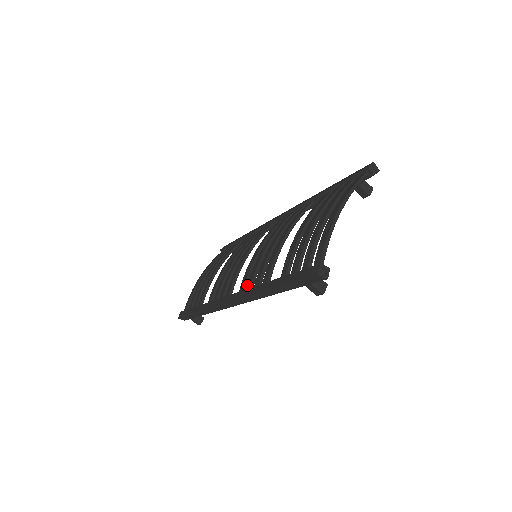
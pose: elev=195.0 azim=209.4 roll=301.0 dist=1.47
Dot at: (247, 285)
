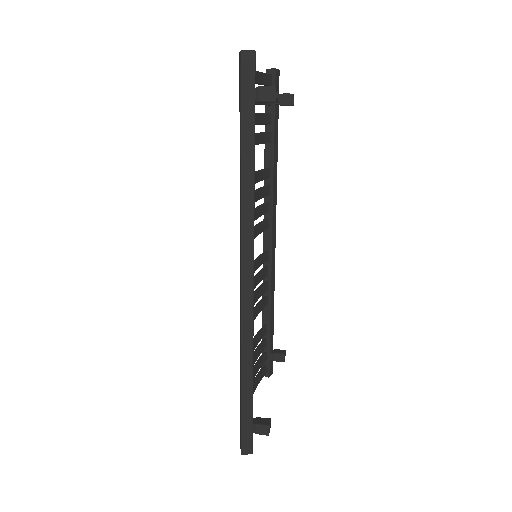
Dot at: occluded
